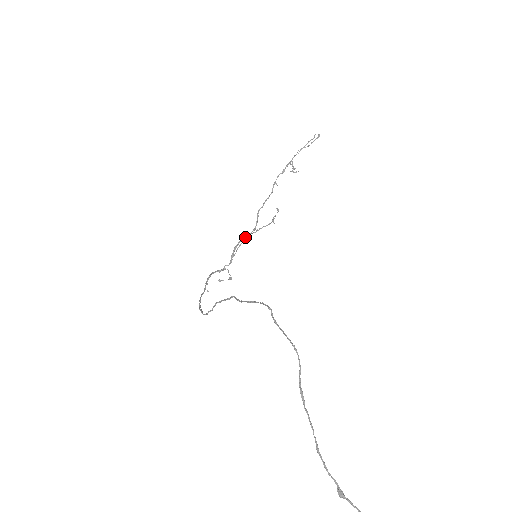
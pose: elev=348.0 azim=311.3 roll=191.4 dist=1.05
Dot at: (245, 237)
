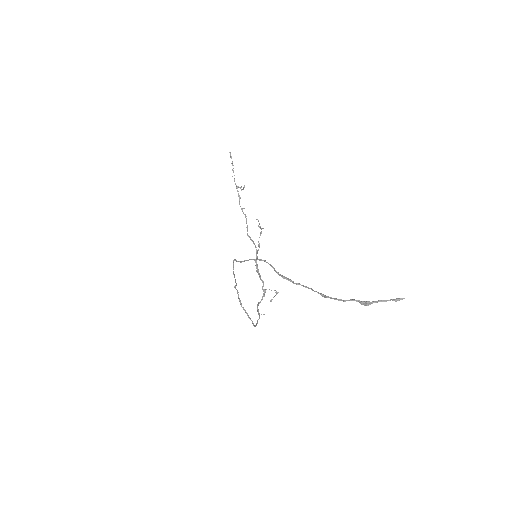
Dot at: occluded
